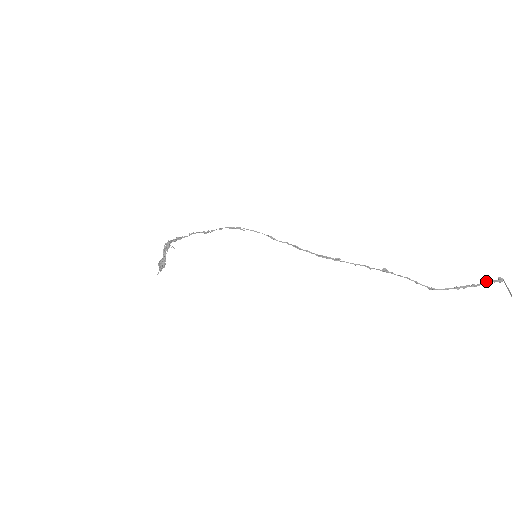
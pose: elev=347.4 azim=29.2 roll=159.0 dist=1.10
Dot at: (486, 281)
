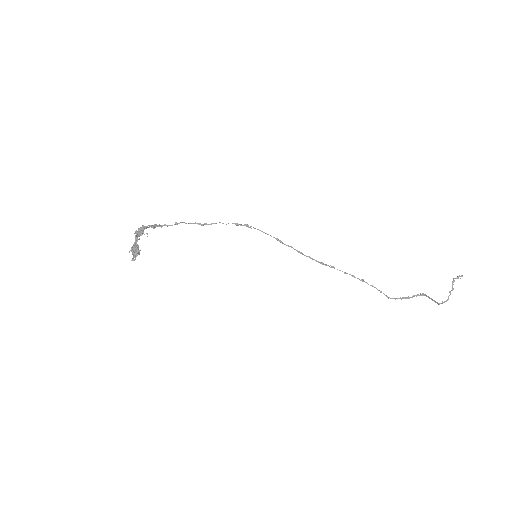
Dot at: (416, 295)
